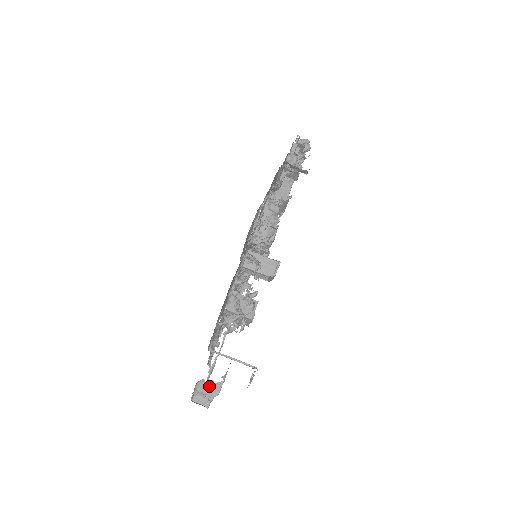
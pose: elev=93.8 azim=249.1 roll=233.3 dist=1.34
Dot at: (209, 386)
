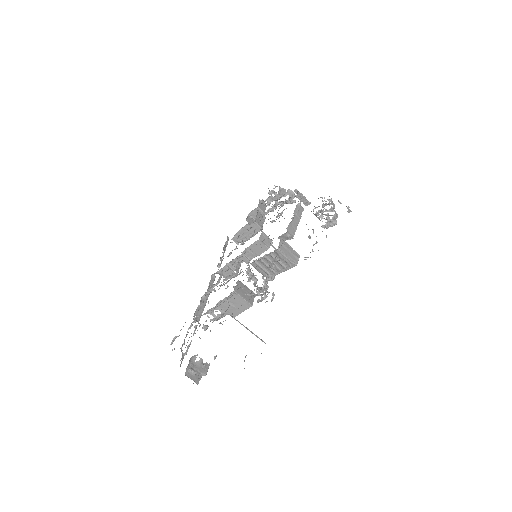
Dot at: (199, 364)
